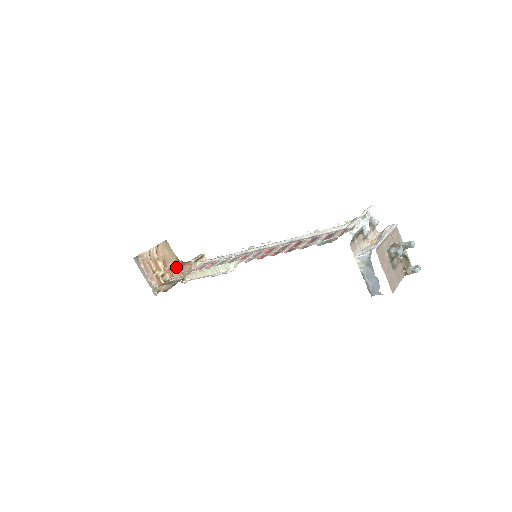
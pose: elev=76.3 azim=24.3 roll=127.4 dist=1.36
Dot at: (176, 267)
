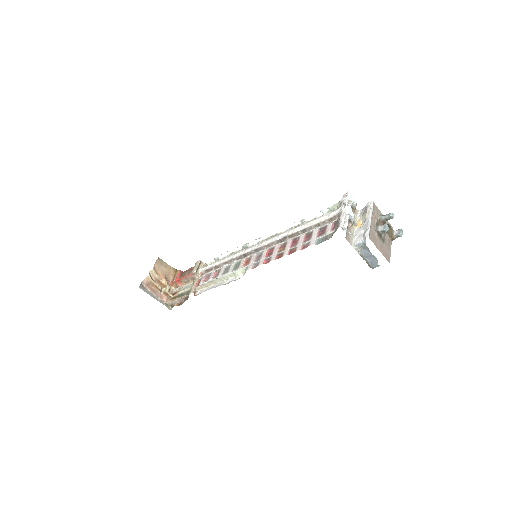
Dot at: (179, 279)
